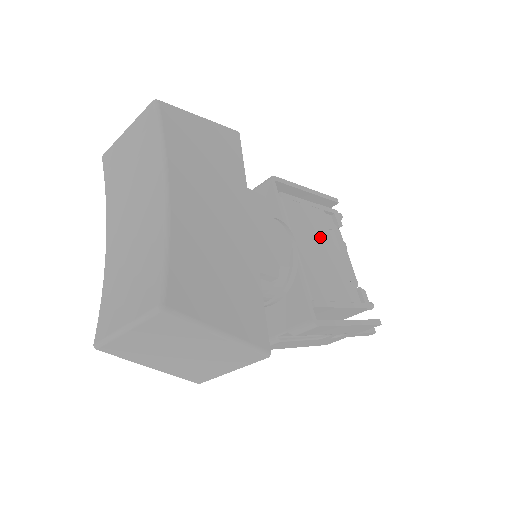
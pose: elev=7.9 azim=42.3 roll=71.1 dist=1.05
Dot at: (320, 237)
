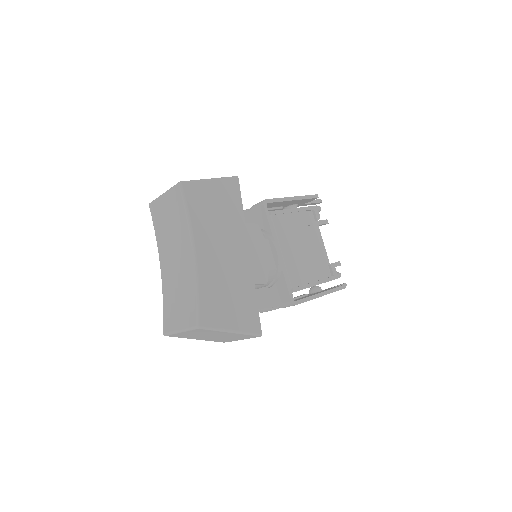
Dot at: (301, 236)
